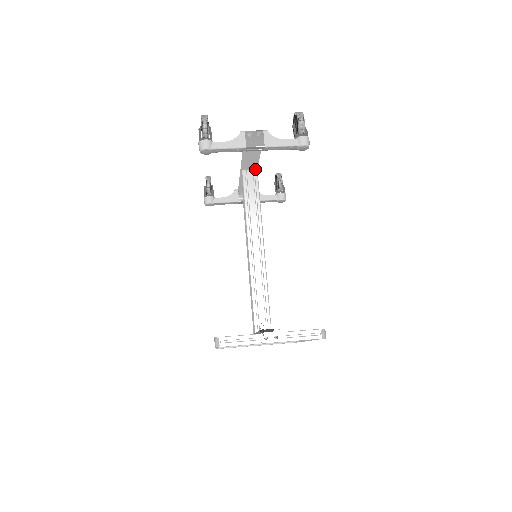
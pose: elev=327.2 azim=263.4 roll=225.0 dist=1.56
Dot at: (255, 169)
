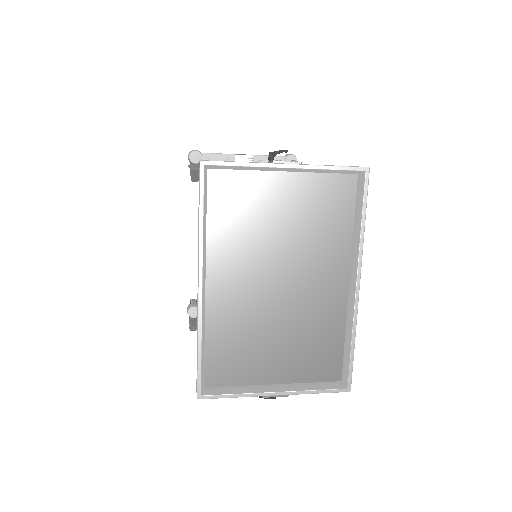
Dot at: occluded
